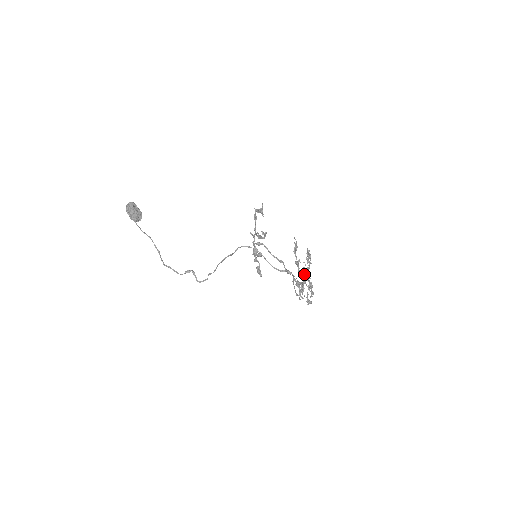
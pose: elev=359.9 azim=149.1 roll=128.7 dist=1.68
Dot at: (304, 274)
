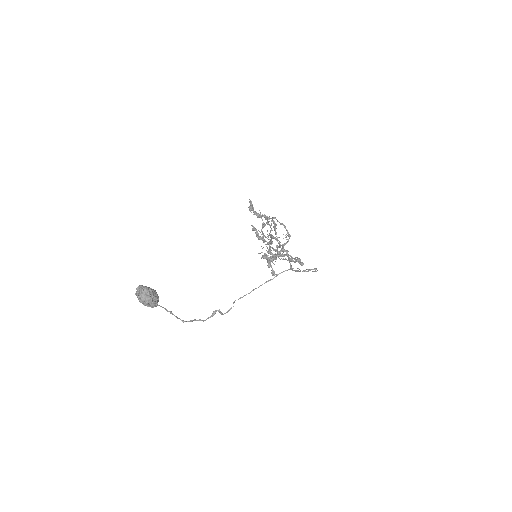
Dot at: (282, 245)
